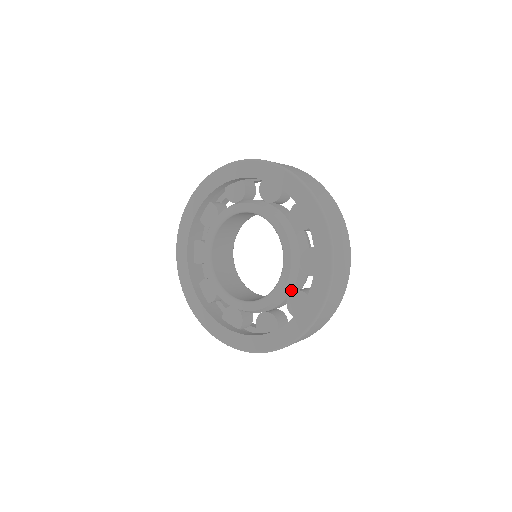
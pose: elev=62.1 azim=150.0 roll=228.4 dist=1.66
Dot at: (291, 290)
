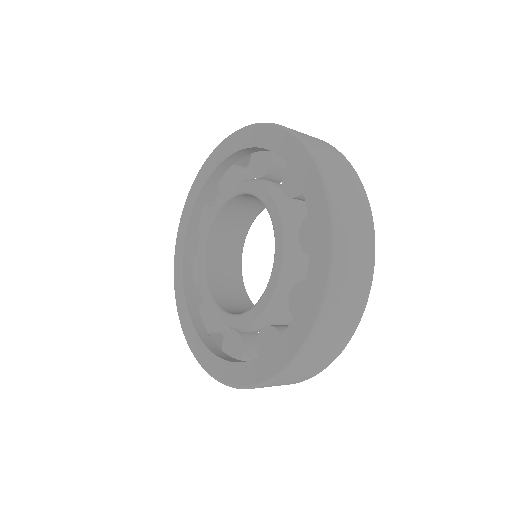
Dot at: (292, 283)
